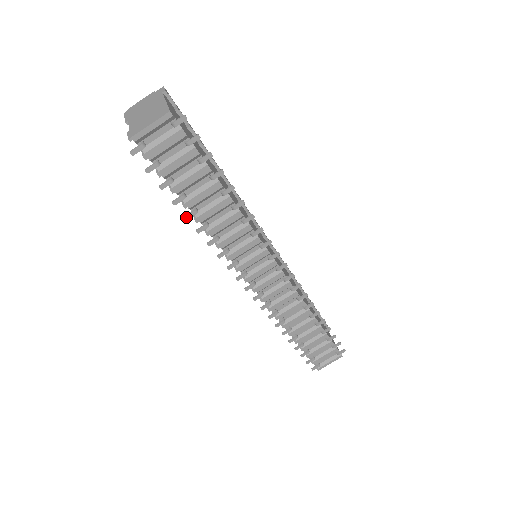
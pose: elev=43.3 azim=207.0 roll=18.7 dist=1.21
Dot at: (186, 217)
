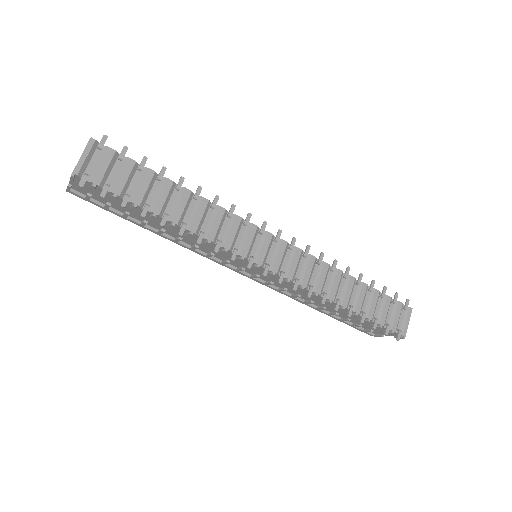
Dot at: (161, 224)
